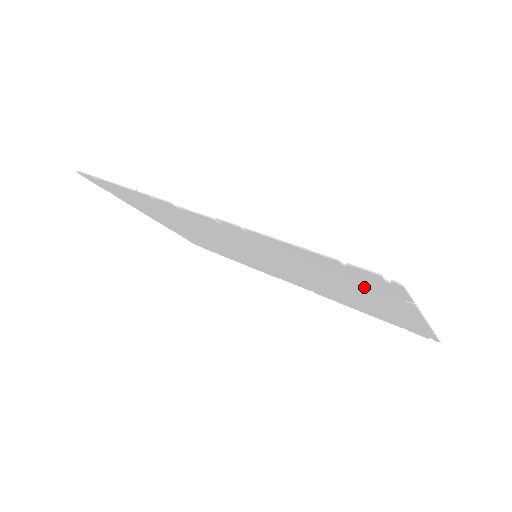
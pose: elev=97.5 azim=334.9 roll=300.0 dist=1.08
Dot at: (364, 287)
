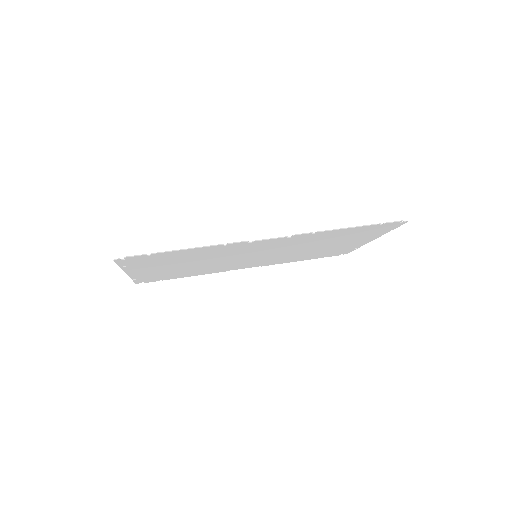
Dot at: (361, 235)
